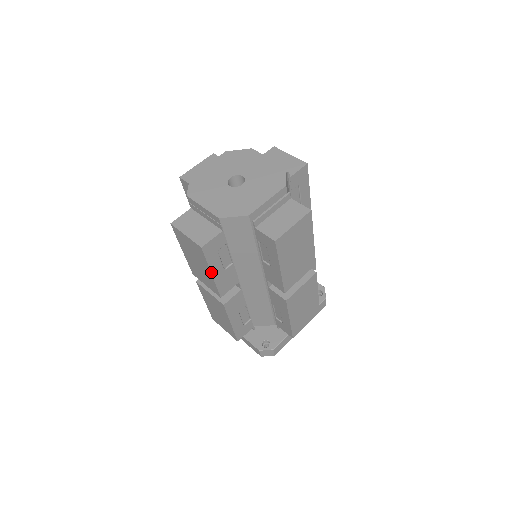
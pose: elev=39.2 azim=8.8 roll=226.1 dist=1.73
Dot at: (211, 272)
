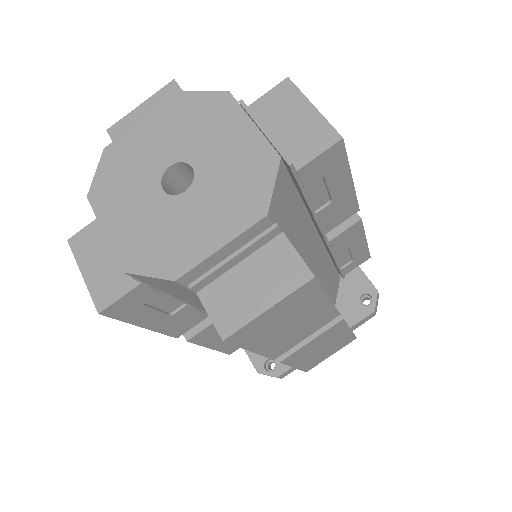
Dot at: (140, 326)
